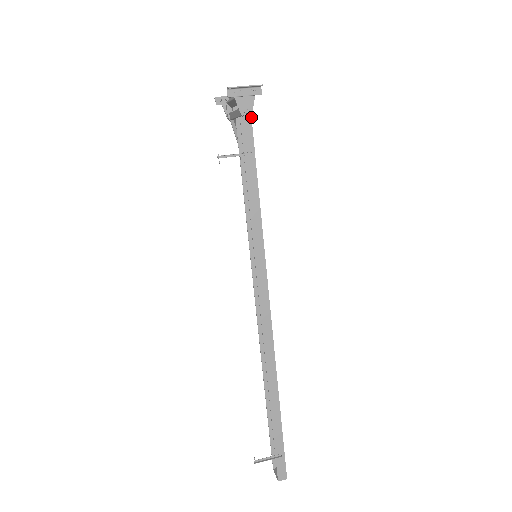
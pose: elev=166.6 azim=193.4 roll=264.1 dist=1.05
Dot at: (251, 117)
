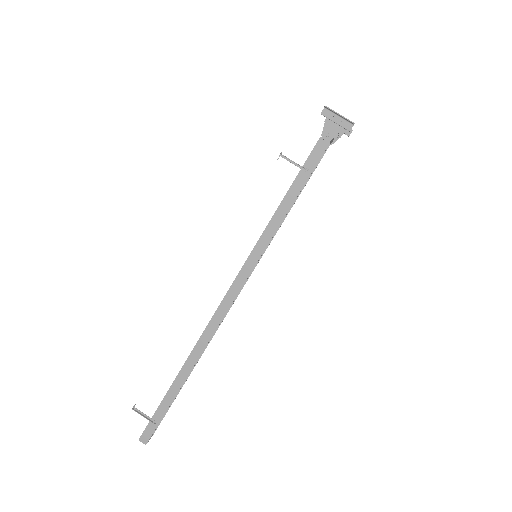
Dot at: (329, 143)
